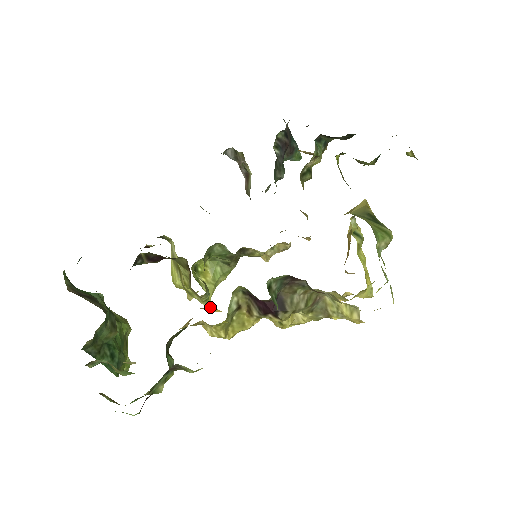
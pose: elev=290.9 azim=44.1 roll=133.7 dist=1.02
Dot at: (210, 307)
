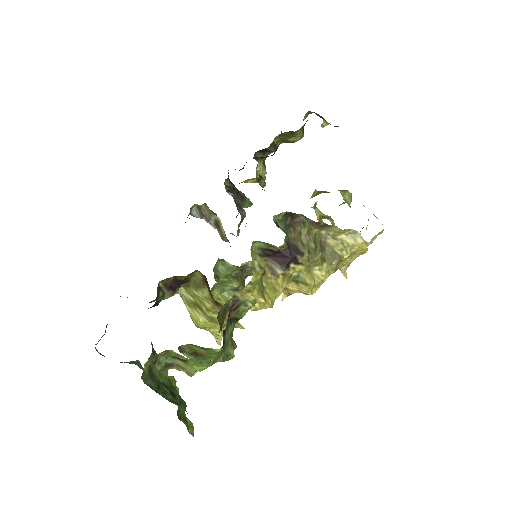
Dot at: (240, 327)
